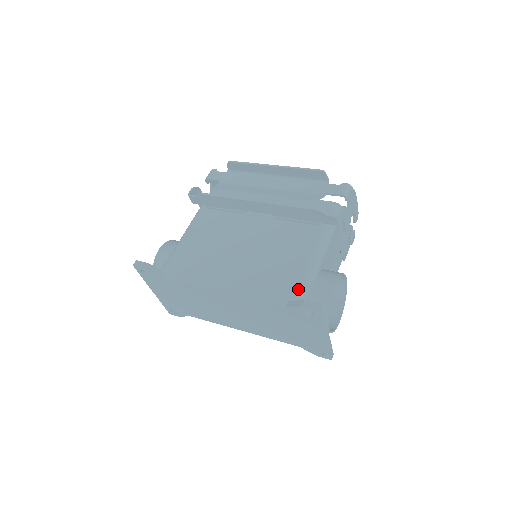
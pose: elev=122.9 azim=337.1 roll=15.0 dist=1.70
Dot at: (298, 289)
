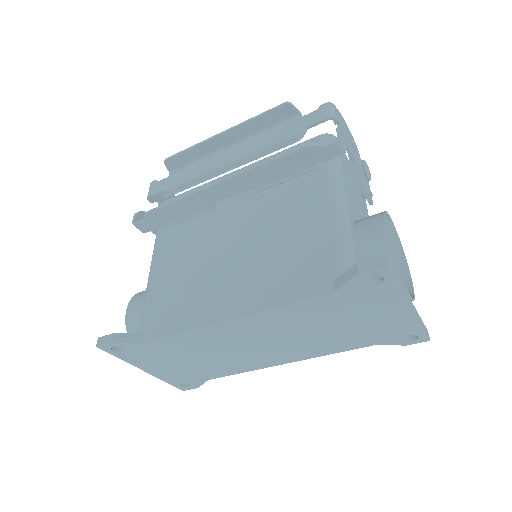
Dot at: (338, 258)
